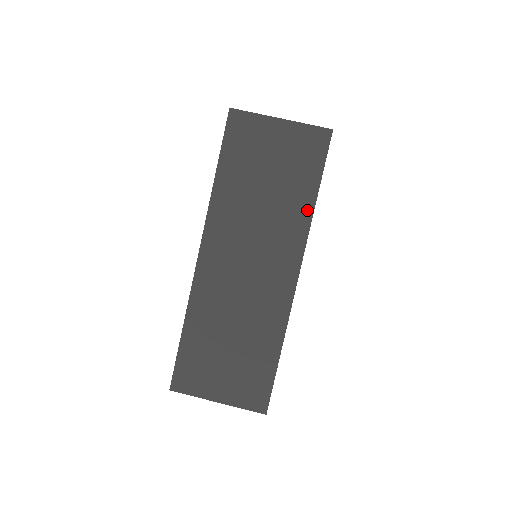
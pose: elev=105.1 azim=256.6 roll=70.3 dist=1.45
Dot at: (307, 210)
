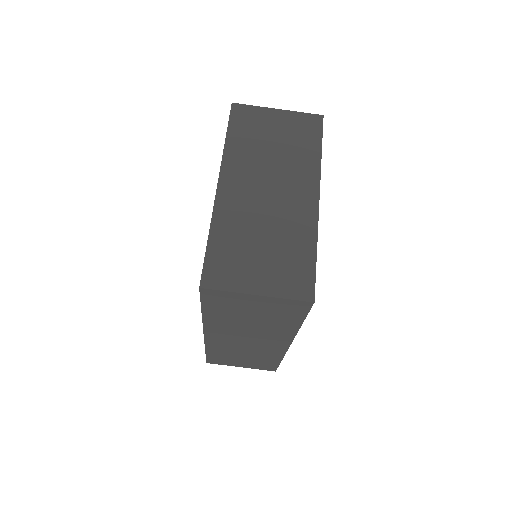
Dot at: (293, 329)
